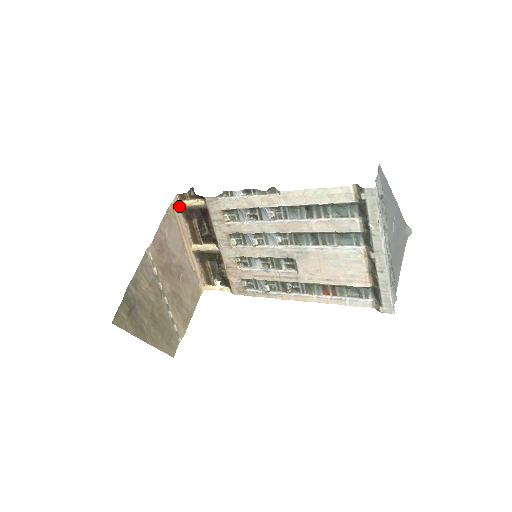
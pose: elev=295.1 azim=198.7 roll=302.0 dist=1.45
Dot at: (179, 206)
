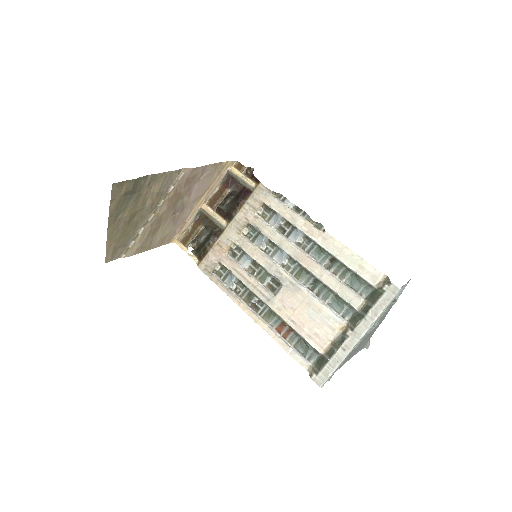
Dot at: (230, 169)
